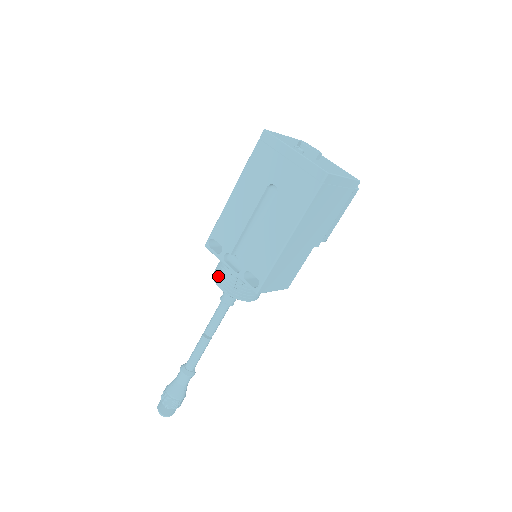
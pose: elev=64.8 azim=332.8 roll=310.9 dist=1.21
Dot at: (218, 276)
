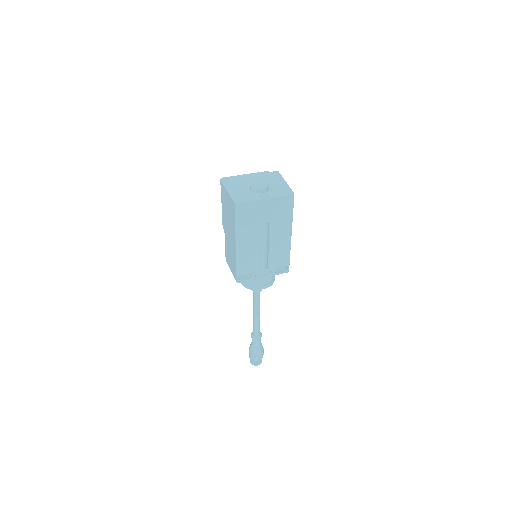
Dot at: (256, 286)
